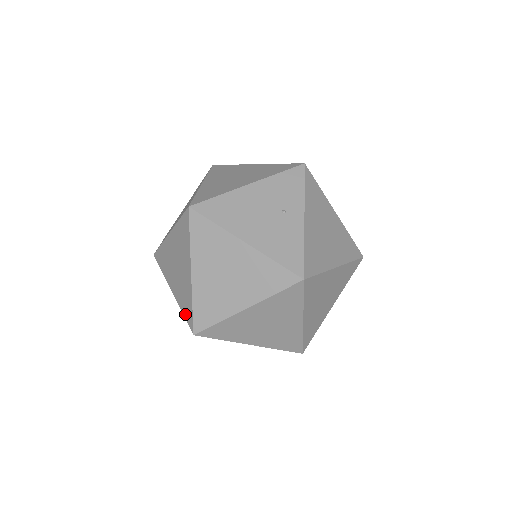
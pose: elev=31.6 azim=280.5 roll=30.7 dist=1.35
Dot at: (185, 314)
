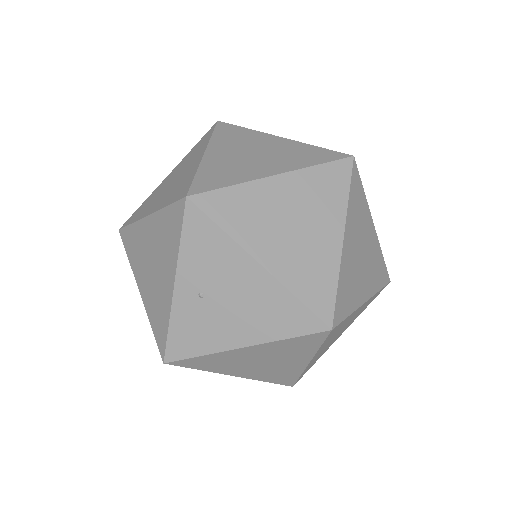
Dot at: (173, 199)
